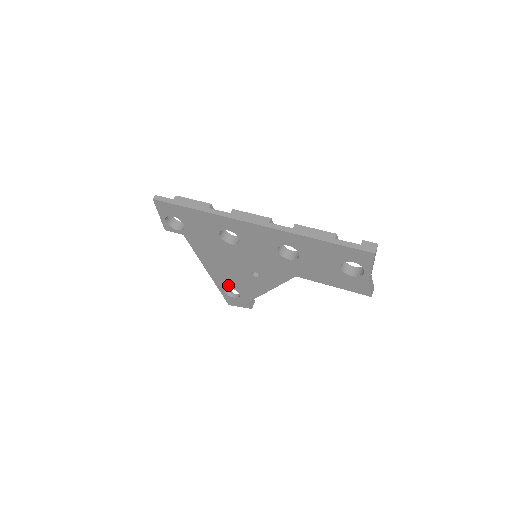
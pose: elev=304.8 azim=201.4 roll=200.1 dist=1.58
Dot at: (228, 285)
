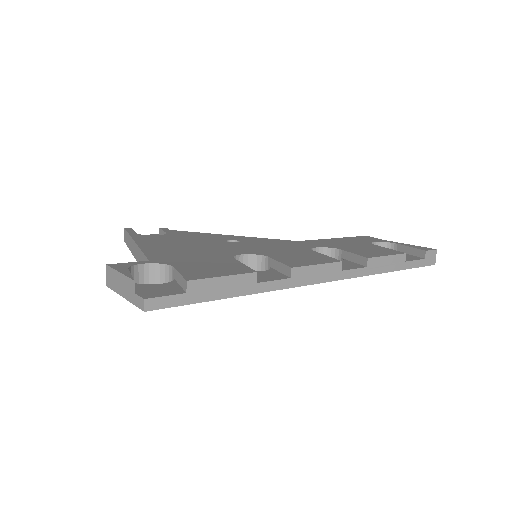
Dot at: occluded
